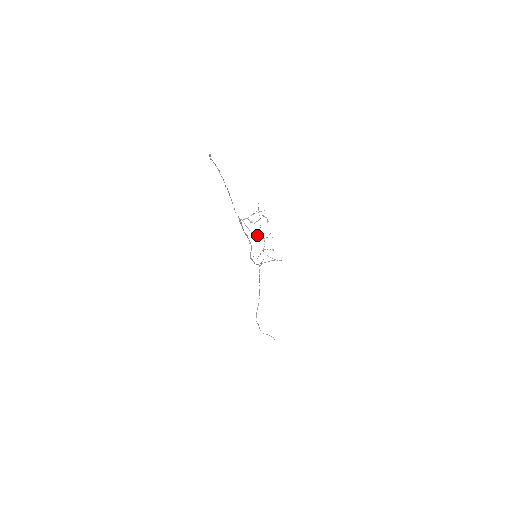
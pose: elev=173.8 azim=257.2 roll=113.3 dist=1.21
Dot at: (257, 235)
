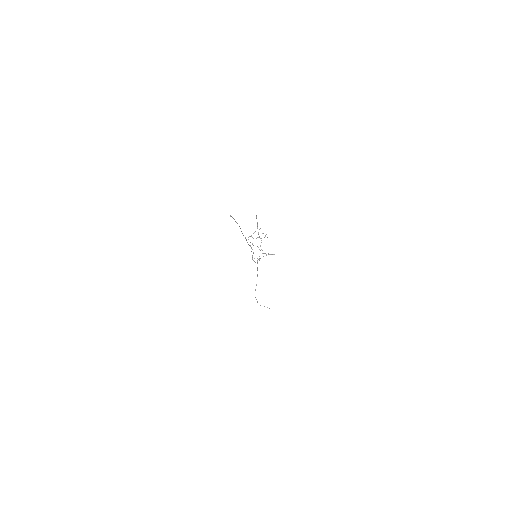
Dot at: occluded
